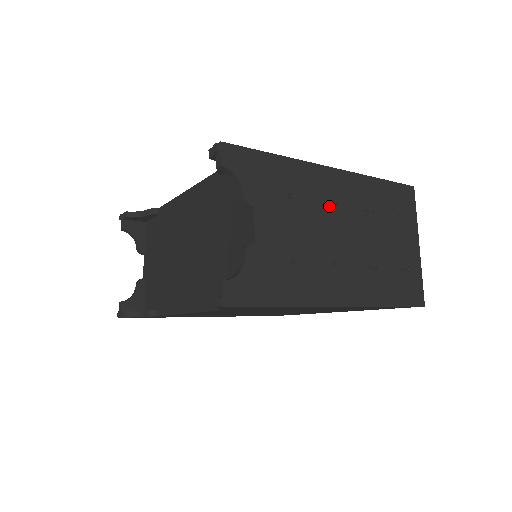
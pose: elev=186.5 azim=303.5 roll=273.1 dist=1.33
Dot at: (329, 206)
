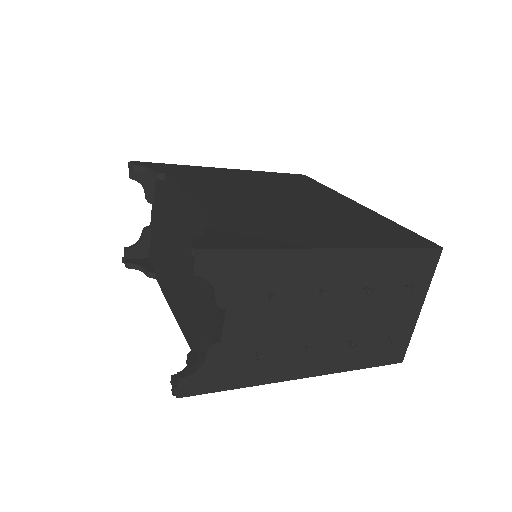
Dot at: (320, 290)
